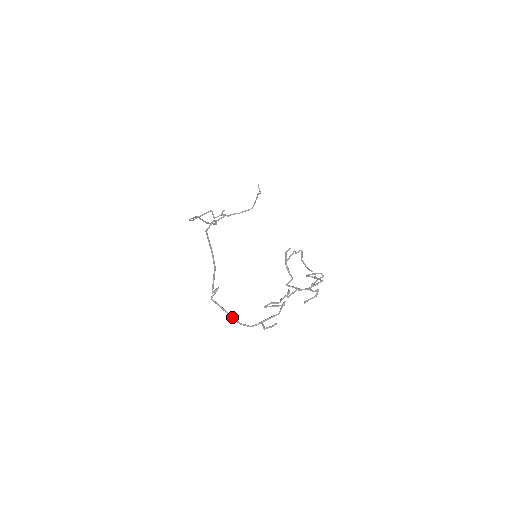
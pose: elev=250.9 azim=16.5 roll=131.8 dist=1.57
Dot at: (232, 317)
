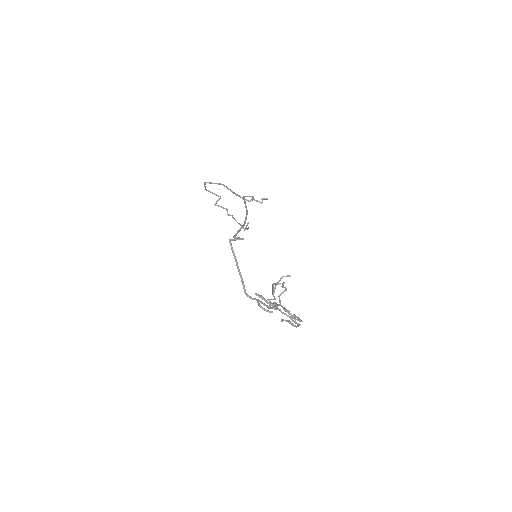
Dot at: occluded
